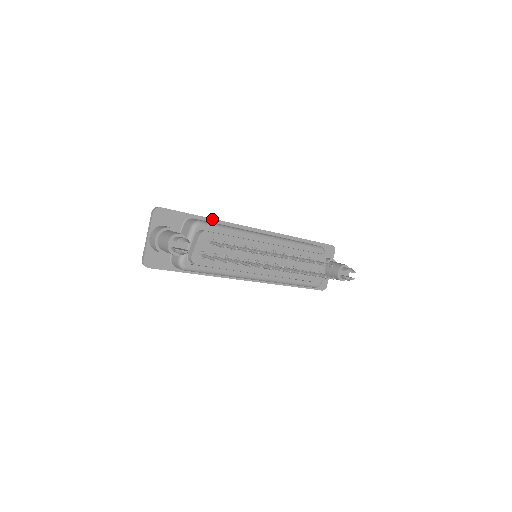
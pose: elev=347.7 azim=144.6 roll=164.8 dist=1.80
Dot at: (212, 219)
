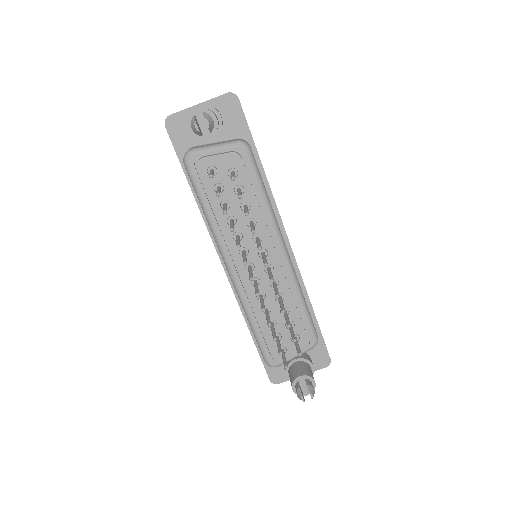
Dot at: (264, 172)
